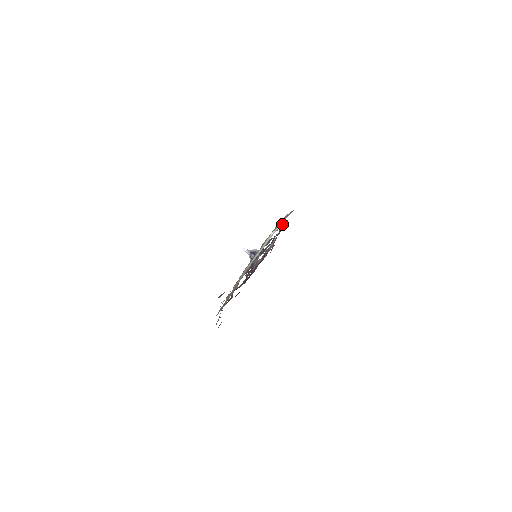
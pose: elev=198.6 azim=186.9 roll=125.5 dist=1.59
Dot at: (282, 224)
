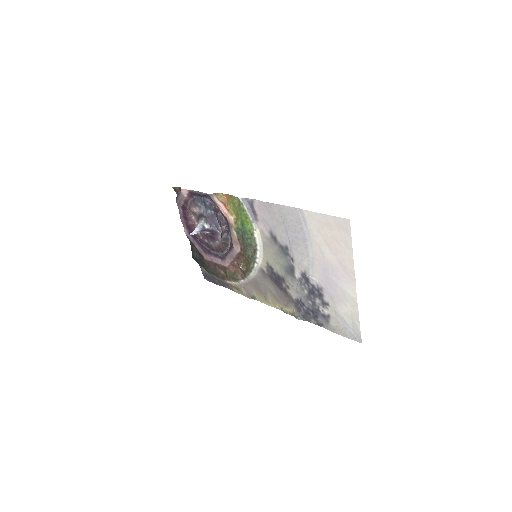
Dot at: (218, 199)
